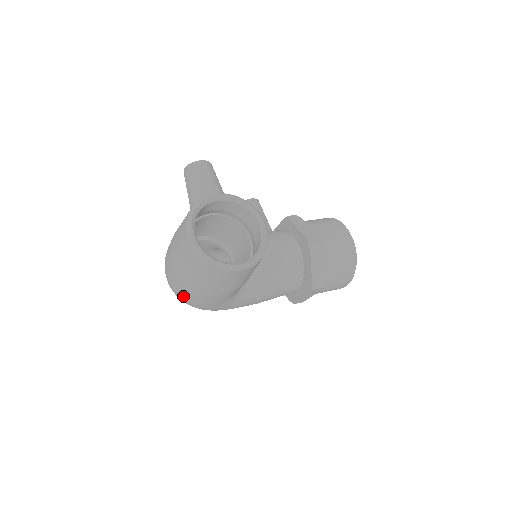
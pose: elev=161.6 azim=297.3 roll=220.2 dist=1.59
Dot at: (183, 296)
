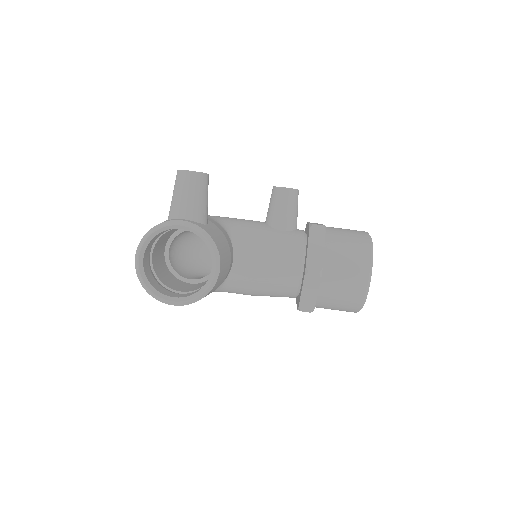
Dot at: occluded
